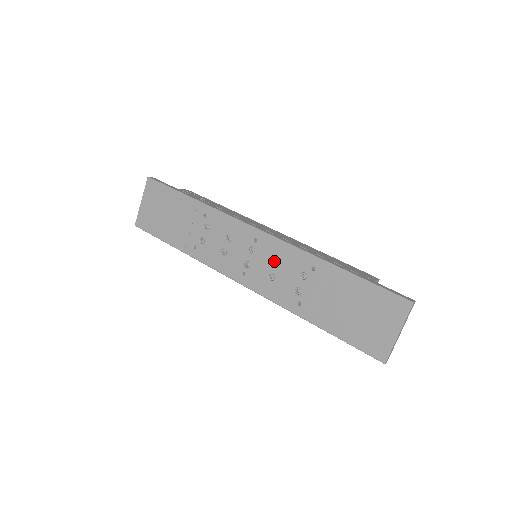
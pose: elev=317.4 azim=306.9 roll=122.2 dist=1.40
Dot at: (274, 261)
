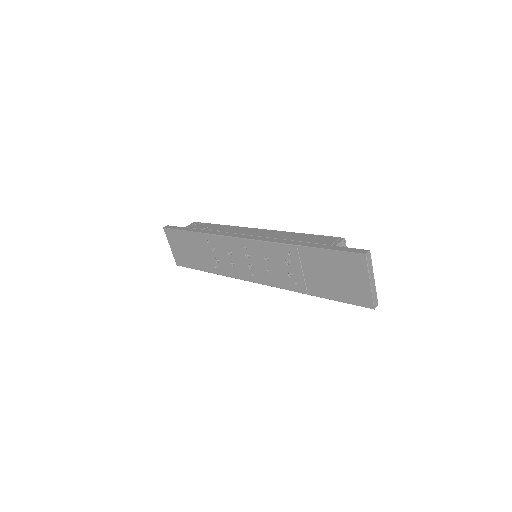
Dot at: (264, 258)
